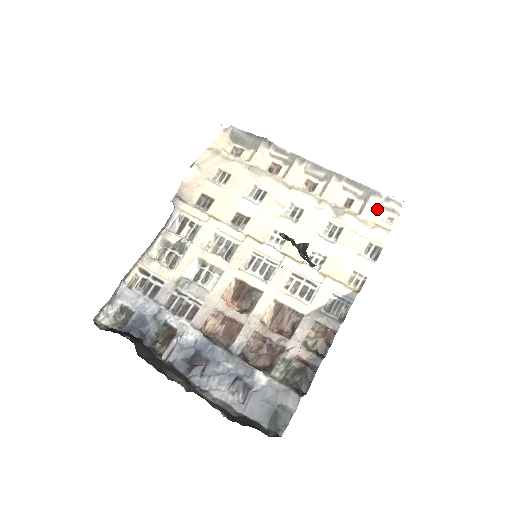
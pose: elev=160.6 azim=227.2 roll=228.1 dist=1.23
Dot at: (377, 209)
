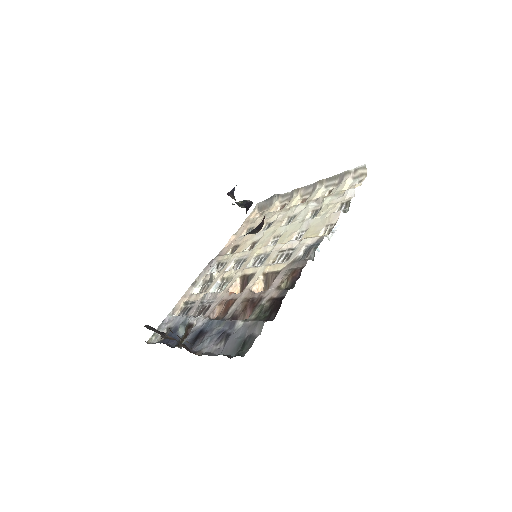
Dot at: (349, 182)
